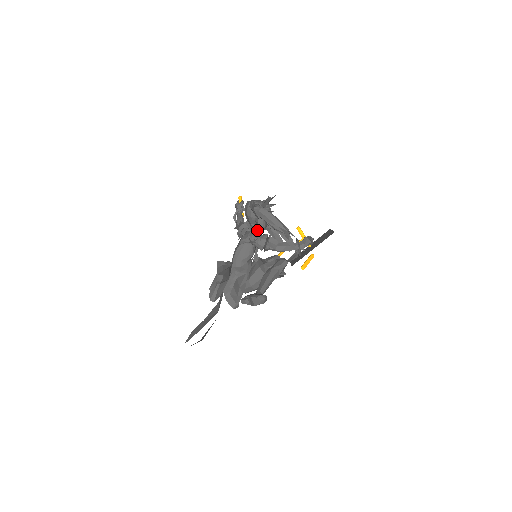
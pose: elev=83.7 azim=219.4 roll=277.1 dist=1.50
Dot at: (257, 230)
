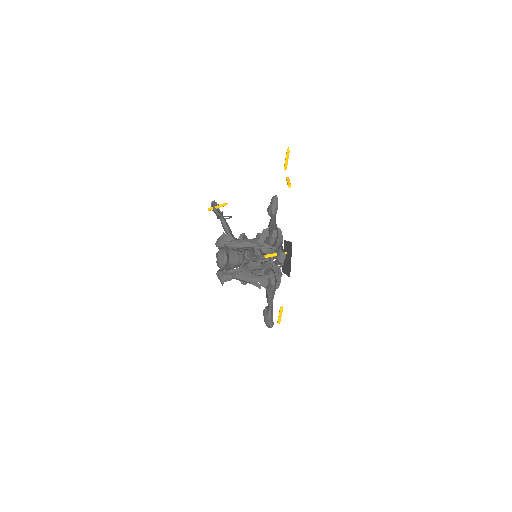
Dot at: occluded
